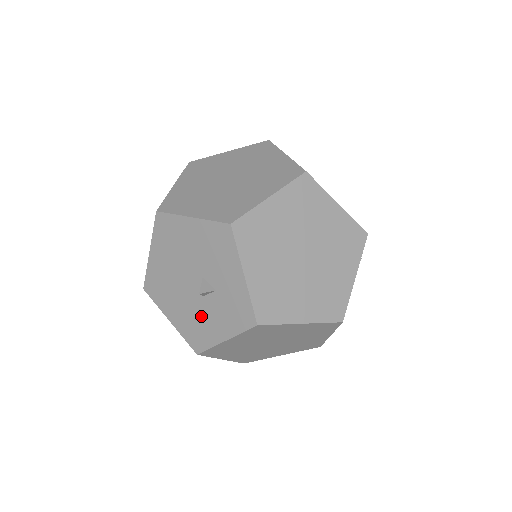
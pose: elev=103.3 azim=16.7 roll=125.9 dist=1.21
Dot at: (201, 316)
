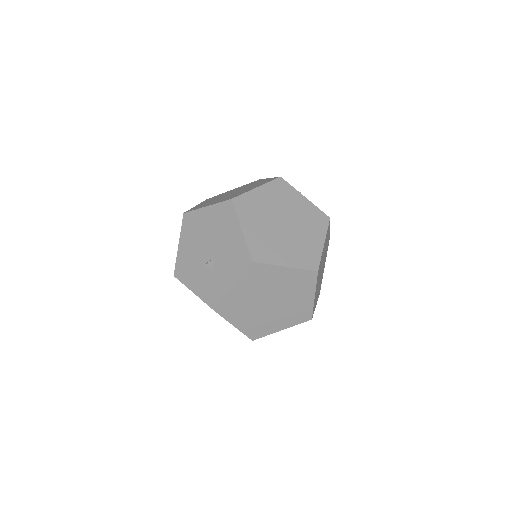
Dot at: (195, 267)
